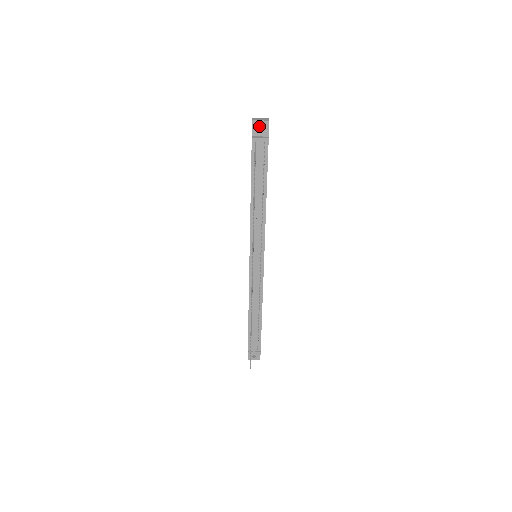
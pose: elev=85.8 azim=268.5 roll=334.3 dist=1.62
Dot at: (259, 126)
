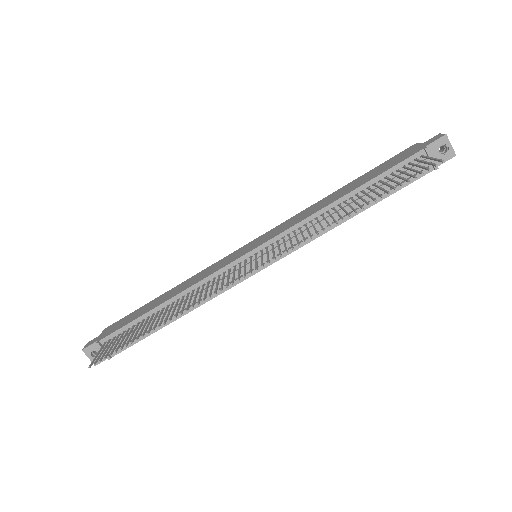
Dot at: occluded
